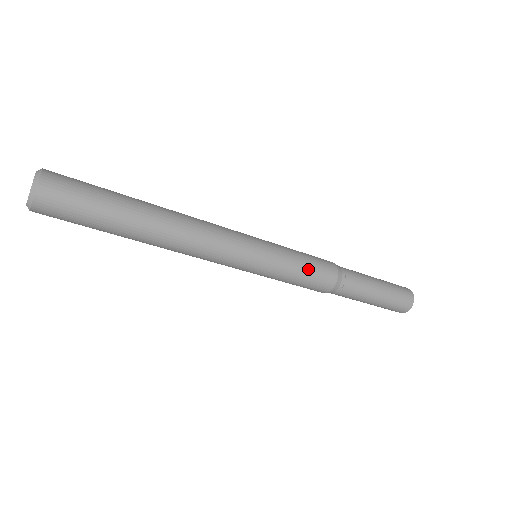
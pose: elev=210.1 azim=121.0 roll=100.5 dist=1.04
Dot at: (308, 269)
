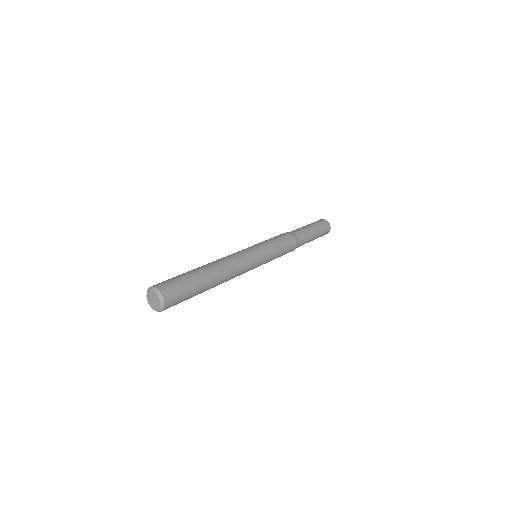
Dot at: (282, 254)
